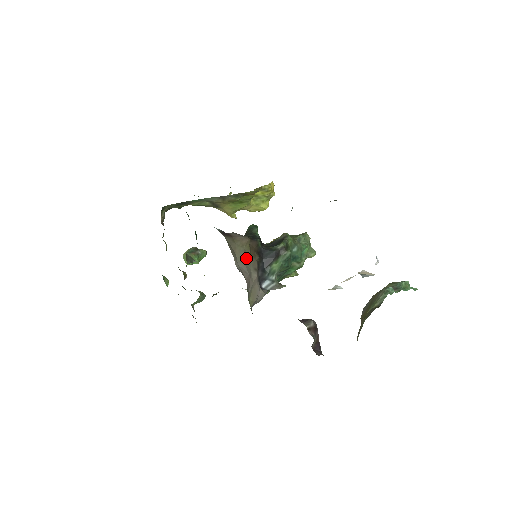
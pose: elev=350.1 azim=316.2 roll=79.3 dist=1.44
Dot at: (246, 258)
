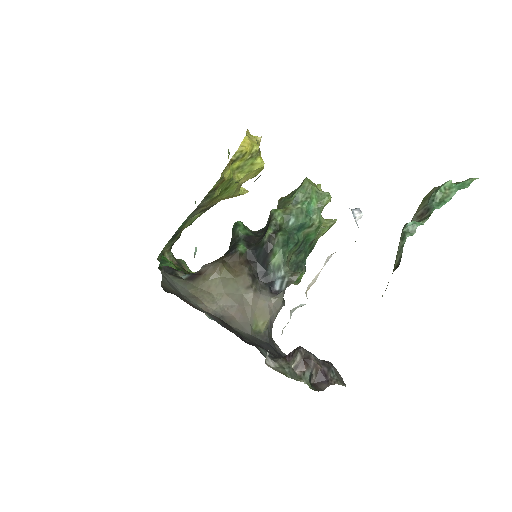
Dot at: (229, 286)
